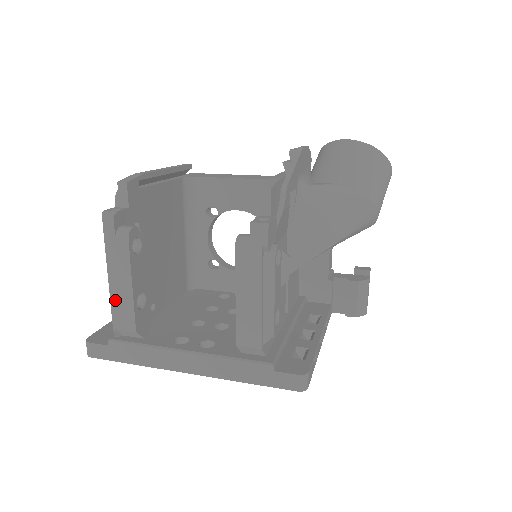
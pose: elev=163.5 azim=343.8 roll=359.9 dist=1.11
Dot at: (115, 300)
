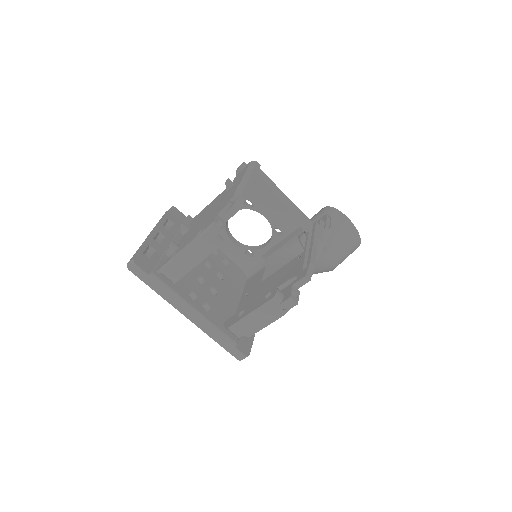
Dot at: (177, 263)
